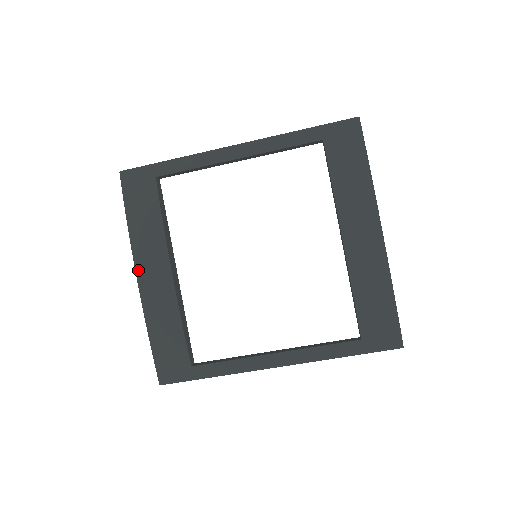
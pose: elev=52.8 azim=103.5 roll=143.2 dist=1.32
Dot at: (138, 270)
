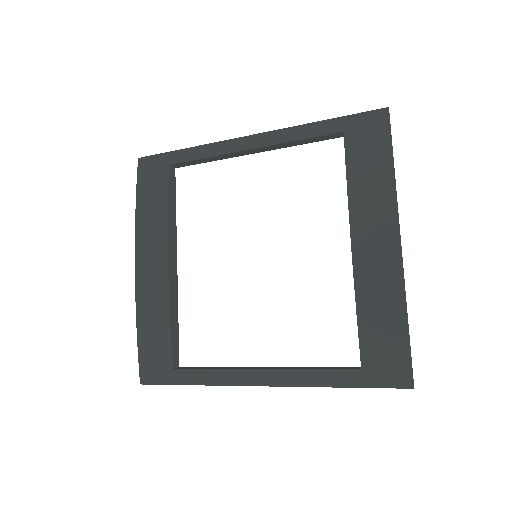
Dot at: (137, 258)
